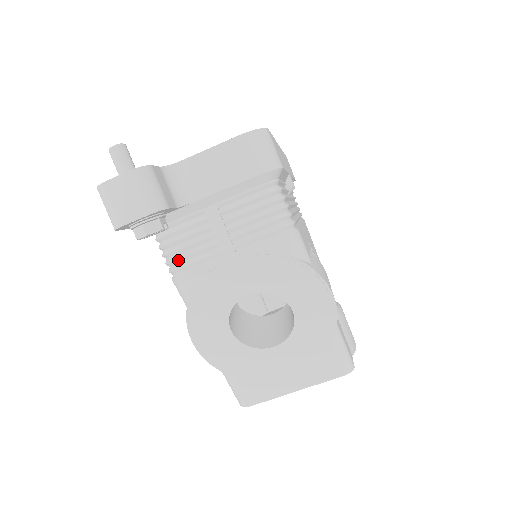
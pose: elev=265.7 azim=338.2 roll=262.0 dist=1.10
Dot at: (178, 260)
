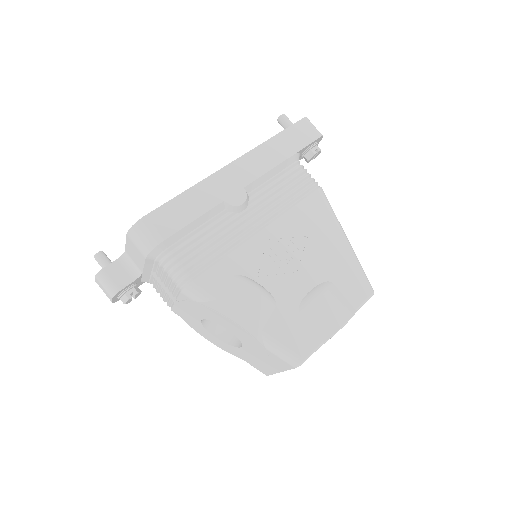
Dot at: (164, 301)
